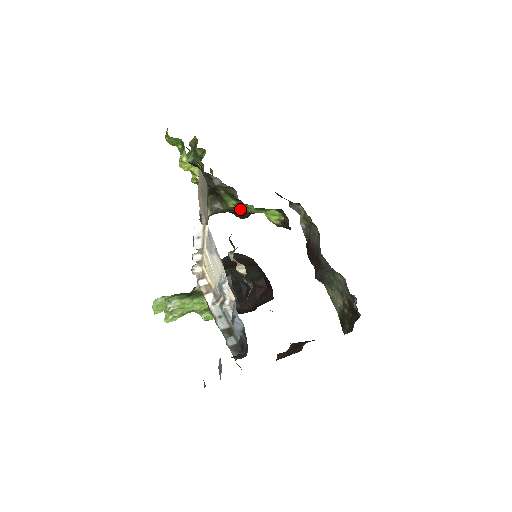
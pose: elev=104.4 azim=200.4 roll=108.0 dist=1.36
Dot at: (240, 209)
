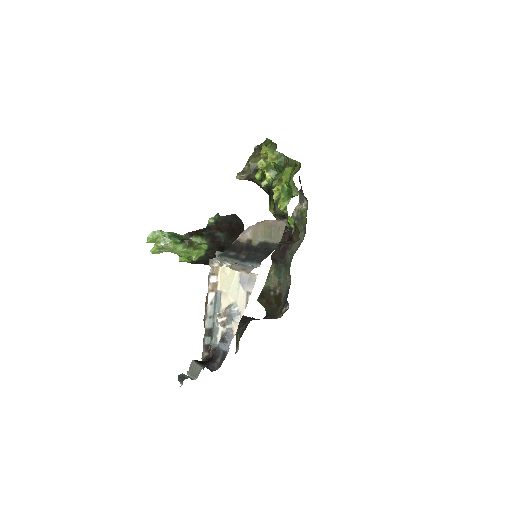
Dot at: occluded
